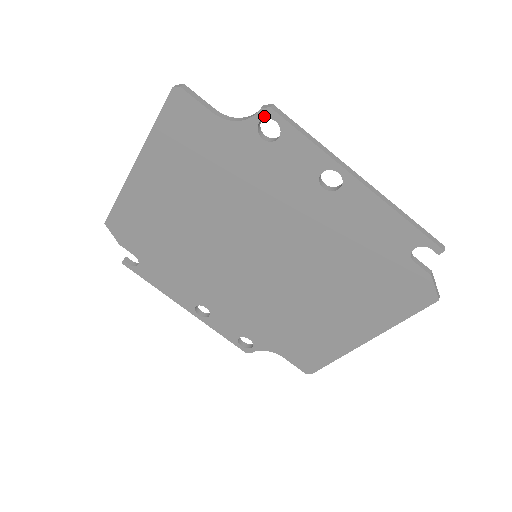
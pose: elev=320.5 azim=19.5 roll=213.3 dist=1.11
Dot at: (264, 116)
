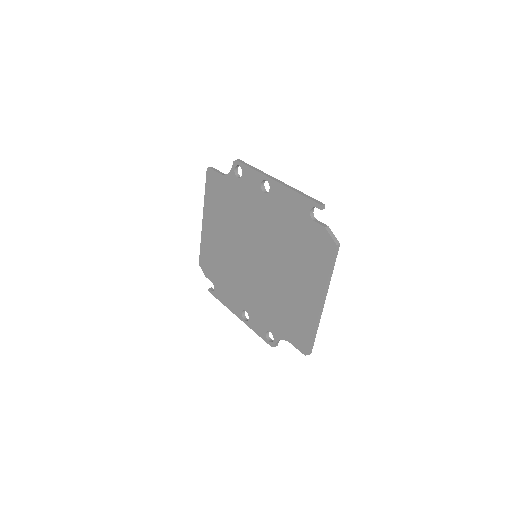
Dot at: (235, 165)
